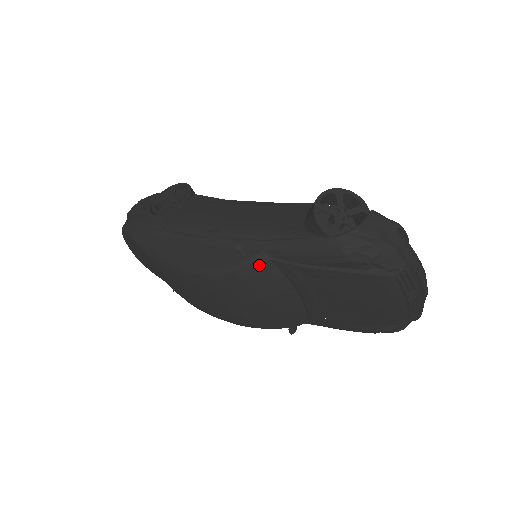
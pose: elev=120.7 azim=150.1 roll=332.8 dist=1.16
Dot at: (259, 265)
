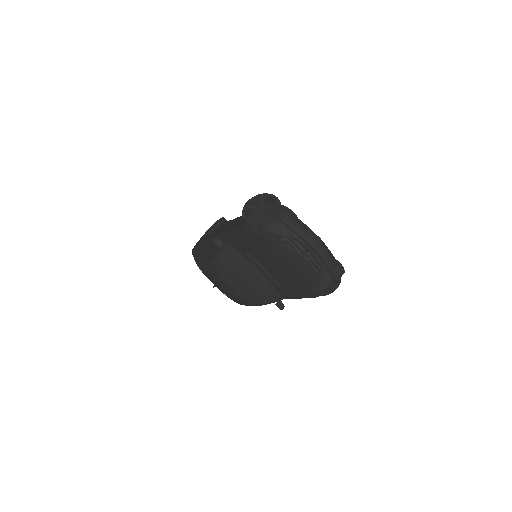
Dot at: (228, 252)
